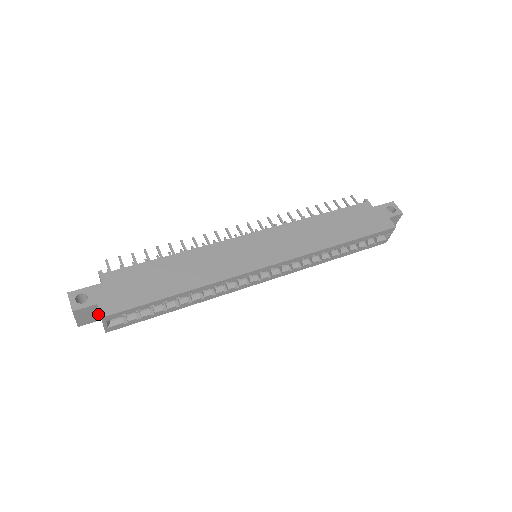
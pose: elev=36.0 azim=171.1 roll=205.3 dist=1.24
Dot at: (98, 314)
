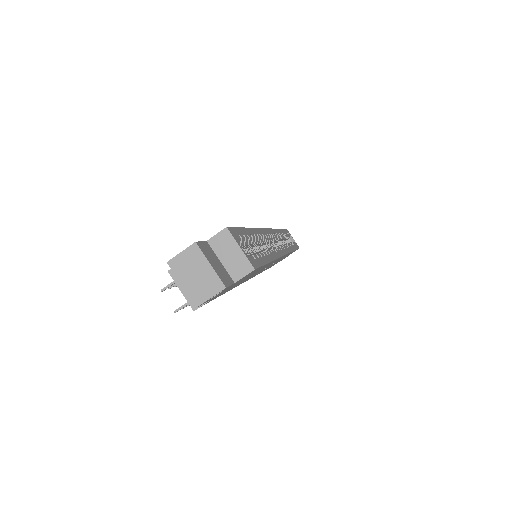
Dot at: (223, 268)
